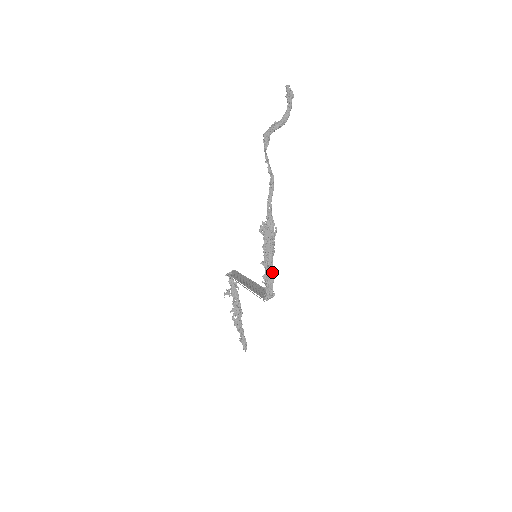
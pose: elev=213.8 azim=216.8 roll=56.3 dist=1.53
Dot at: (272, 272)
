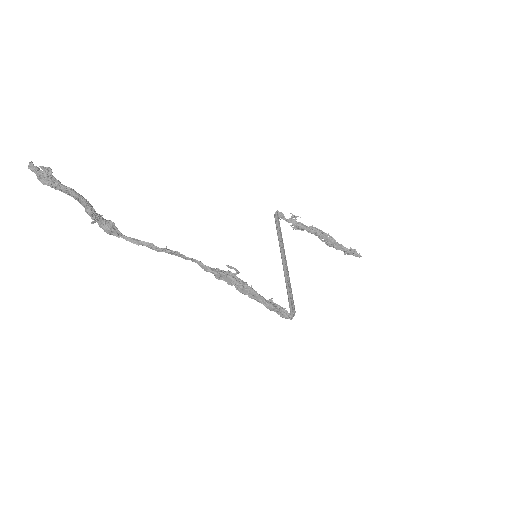
Dot at: (267, 306)
